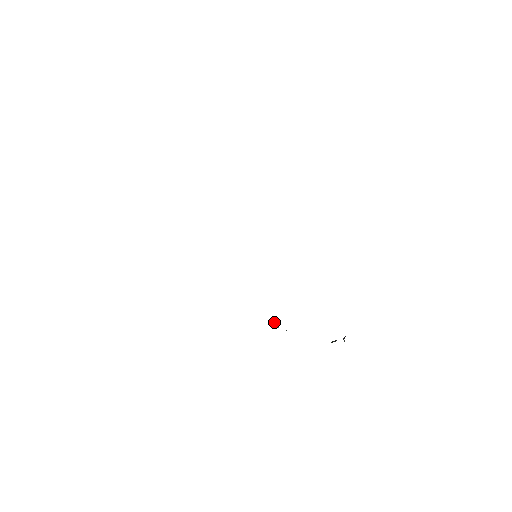
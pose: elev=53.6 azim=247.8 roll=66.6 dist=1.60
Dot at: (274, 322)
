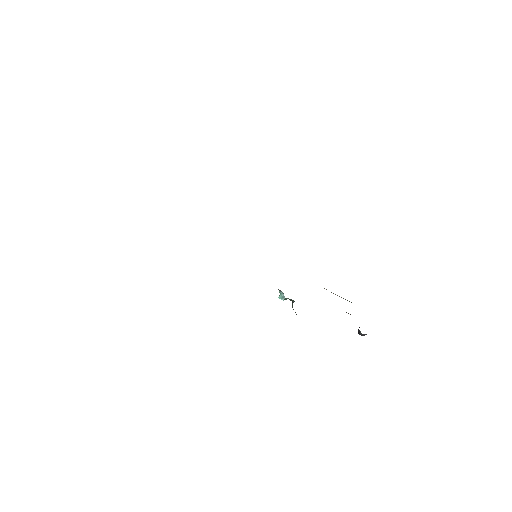
Dot at: (279, 291)
